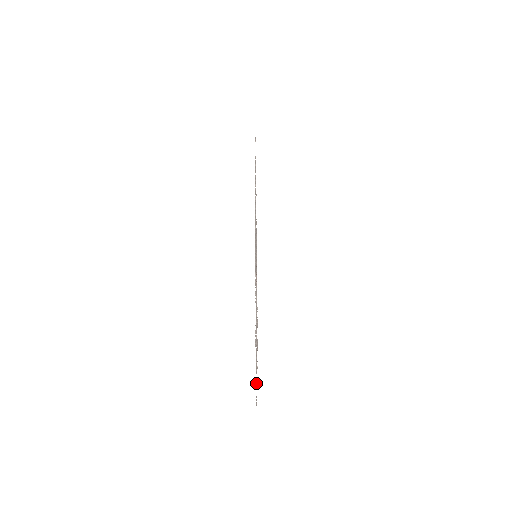
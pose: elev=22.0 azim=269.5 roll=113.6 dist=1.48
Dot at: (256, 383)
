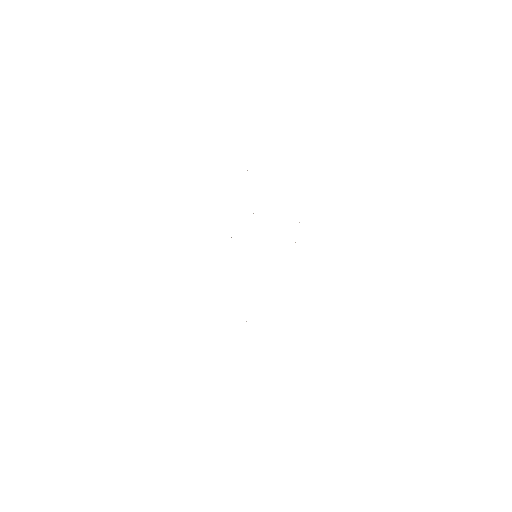
Dot at: occluded
